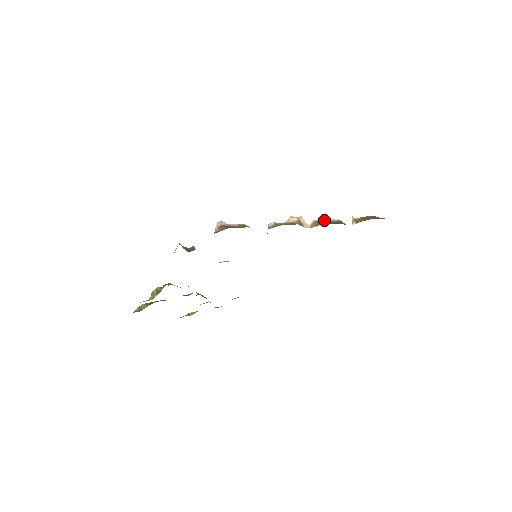
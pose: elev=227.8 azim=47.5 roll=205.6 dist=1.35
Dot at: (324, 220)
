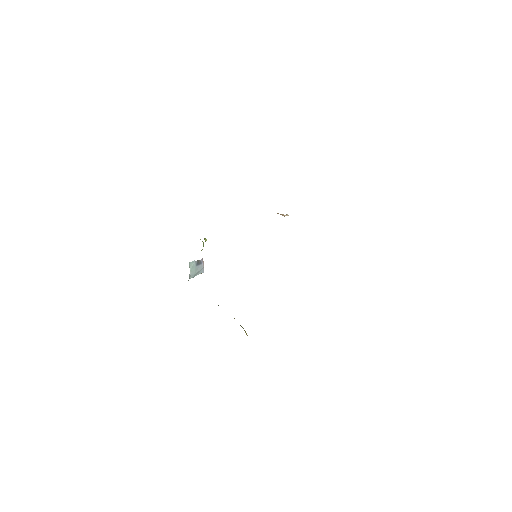
Dot at: occluded
